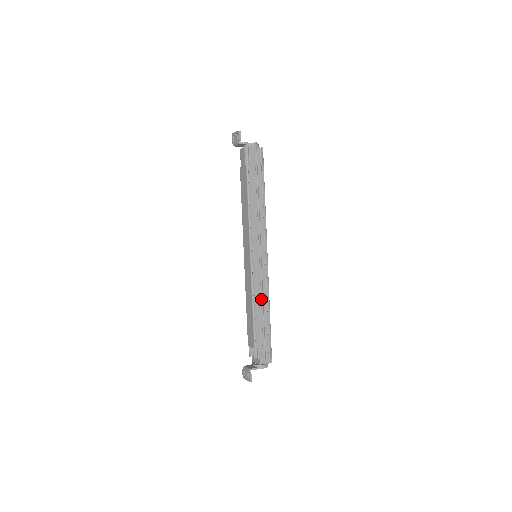
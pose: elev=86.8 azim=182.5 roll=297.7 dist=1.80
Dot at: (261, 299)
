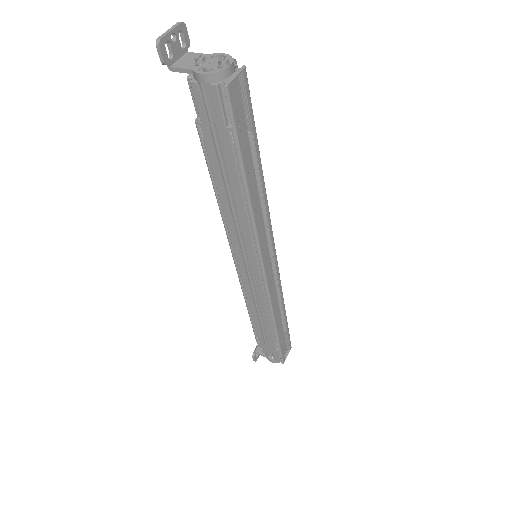
Dot at: occluded
